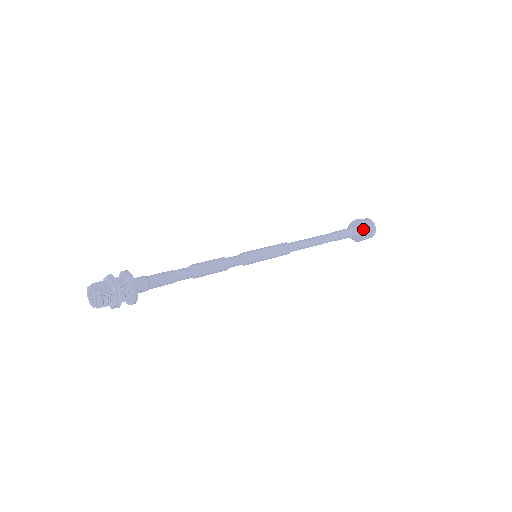
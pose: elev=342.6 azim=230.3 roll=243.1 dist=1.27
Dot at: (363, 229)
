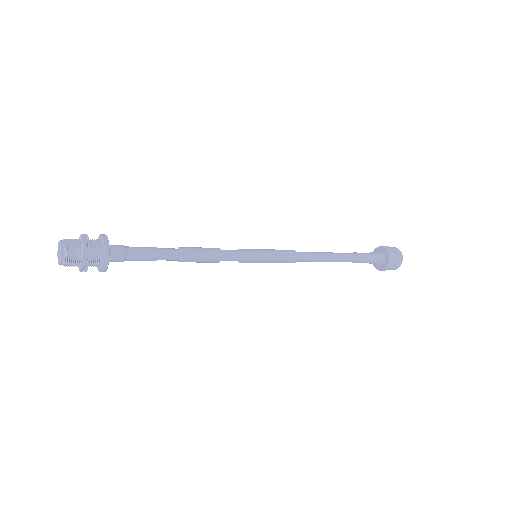
Dot at: (387, 256)
